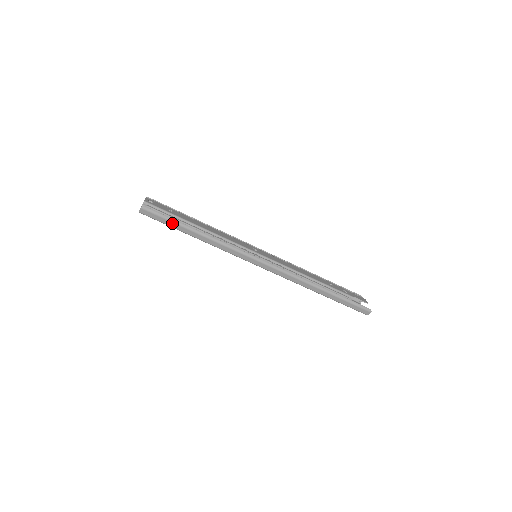
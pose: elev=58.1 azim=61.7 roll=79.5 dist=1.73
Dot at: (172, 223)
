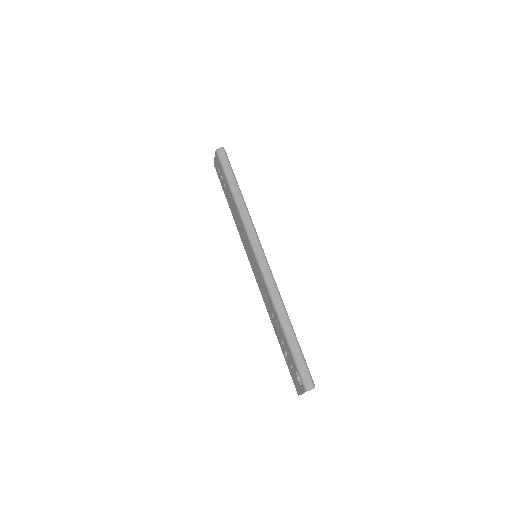
Dot at: (230, 172)
